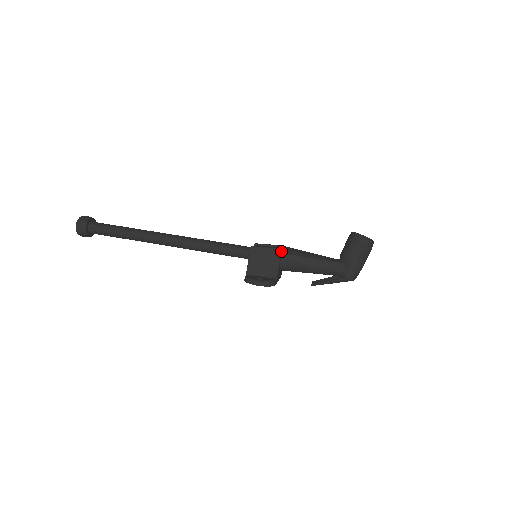
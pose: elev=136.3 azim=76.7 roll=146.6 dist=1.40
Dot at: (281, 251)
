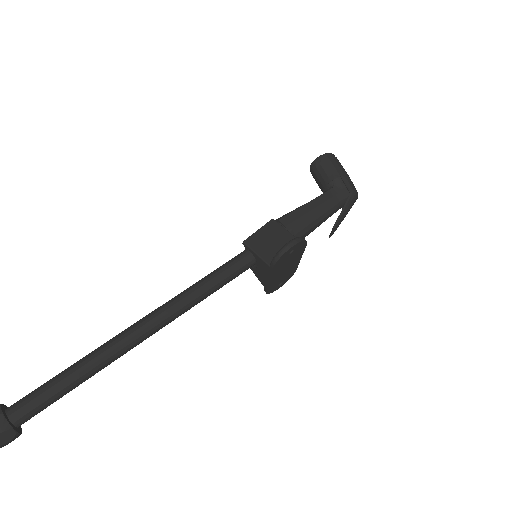
Dot at: (275, 221)
